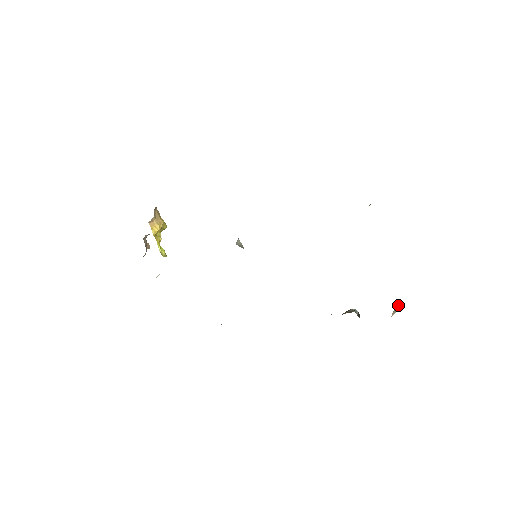
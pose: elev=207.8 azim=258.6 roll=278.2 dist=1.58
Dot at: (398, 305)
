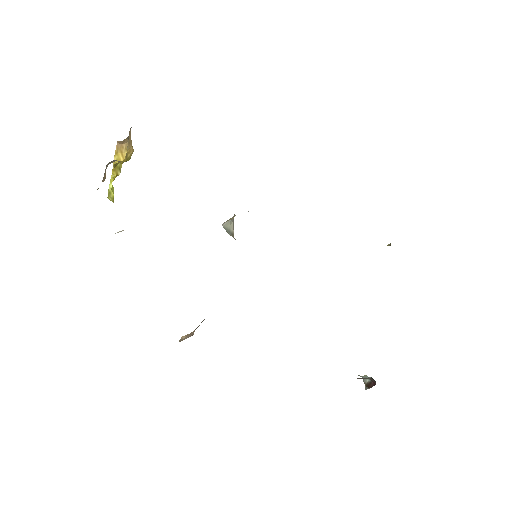
Dot at: occluded
